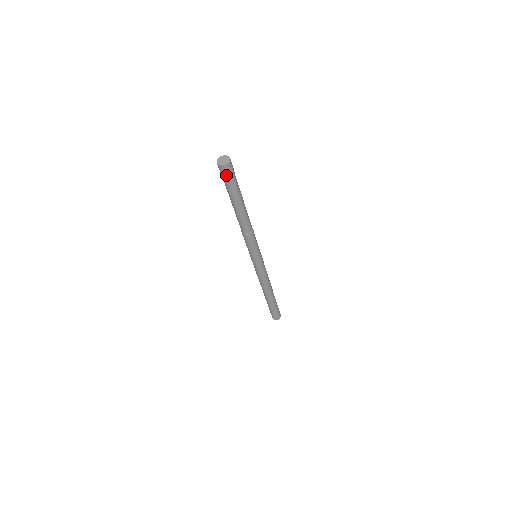
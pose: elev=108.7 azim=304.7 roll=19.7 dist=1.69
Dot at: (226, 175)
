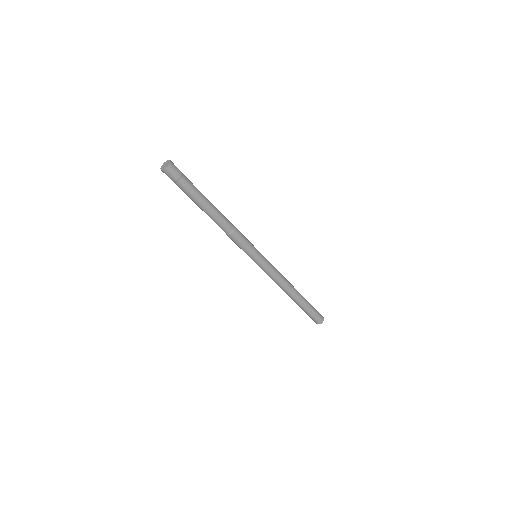
Dot at: (175, 177)
